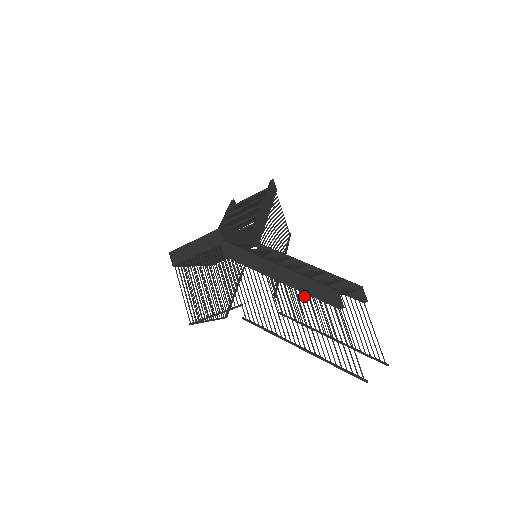
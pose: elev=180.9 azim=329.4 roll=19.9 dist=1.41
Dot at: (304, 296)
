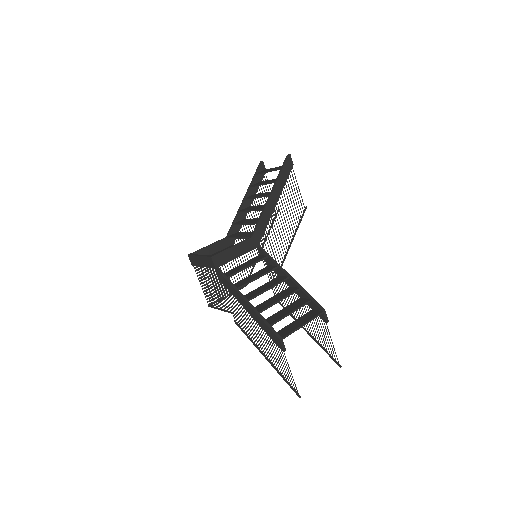
Dot at: occluded
